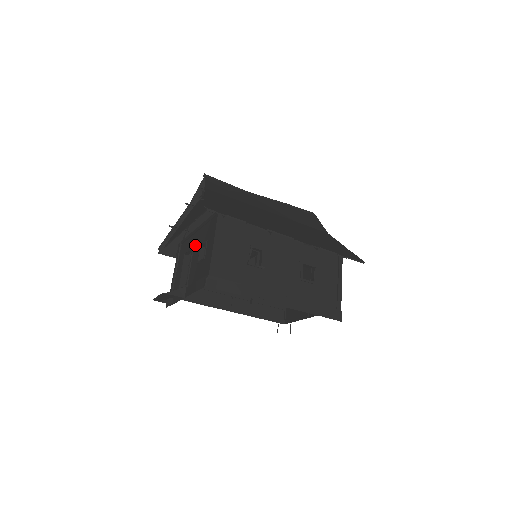
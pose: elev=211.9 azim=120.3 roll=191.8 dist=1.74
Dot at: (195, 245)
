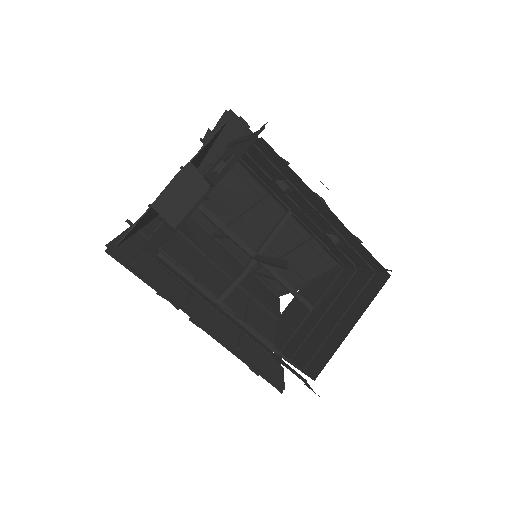
Dot at: occluded
